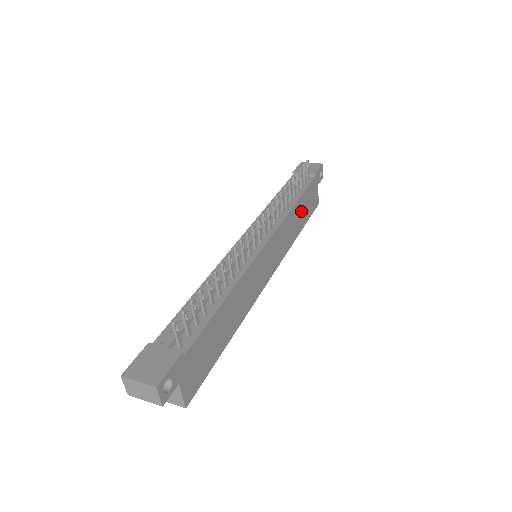
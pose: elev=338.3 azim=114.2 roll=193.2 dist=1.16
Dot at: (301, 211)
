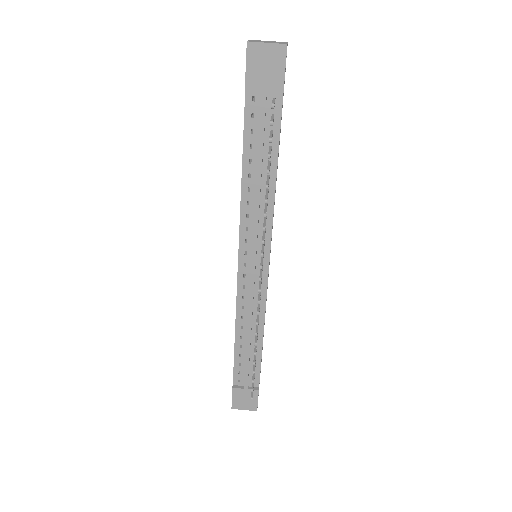
Dot at: (278, 154)
